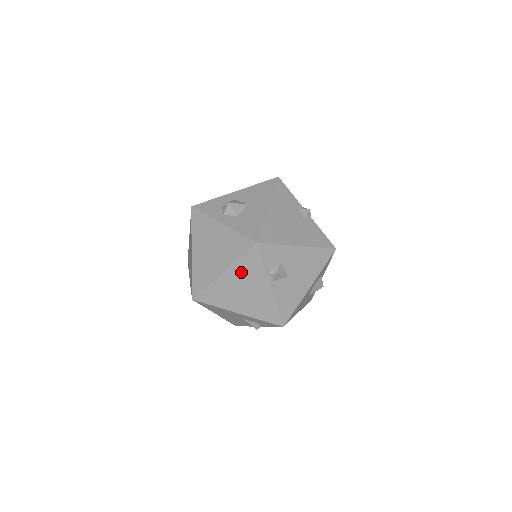
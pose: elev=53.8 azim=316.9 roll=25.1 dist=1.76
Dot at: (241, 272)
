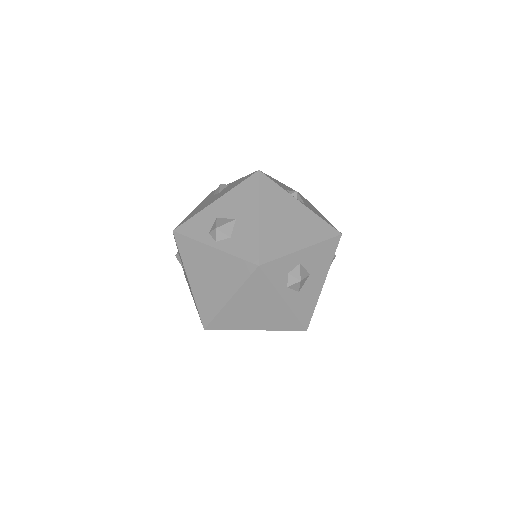
Dot at: occluded
